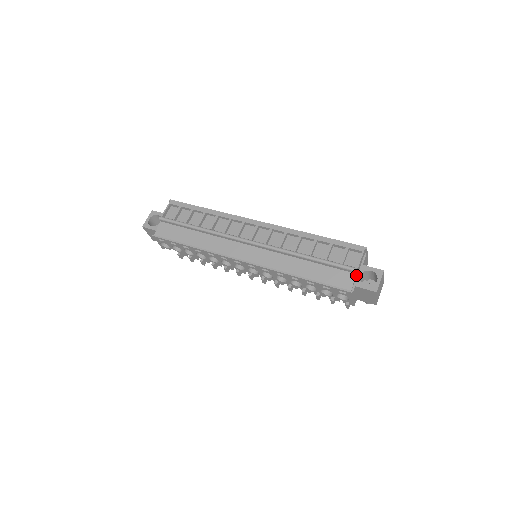
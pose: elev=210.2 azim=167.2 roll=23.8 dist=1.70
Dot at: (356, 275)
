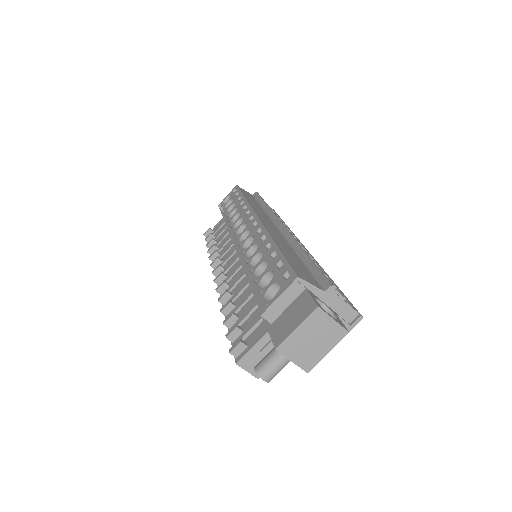
Dot at: (321, 294)
